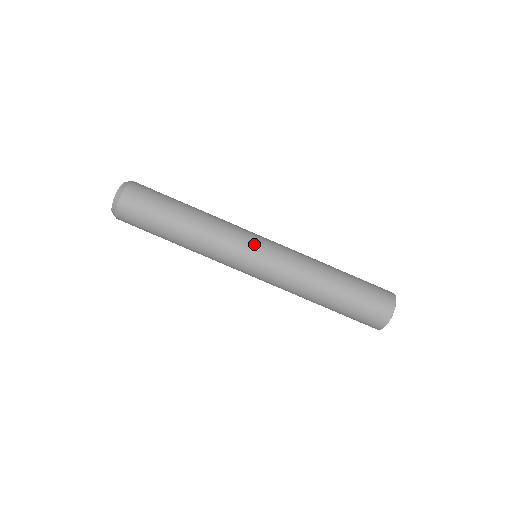
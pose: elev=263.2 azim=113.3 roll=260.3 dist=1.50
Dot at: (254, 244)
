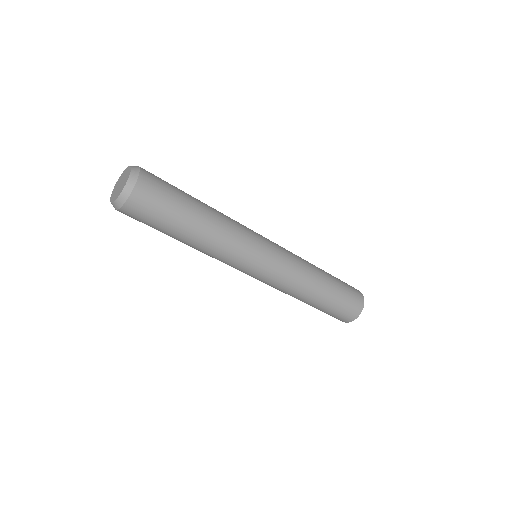
Dot at: (262, 254)
